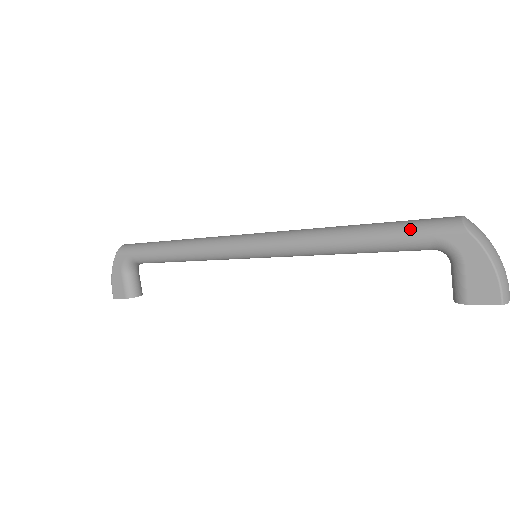
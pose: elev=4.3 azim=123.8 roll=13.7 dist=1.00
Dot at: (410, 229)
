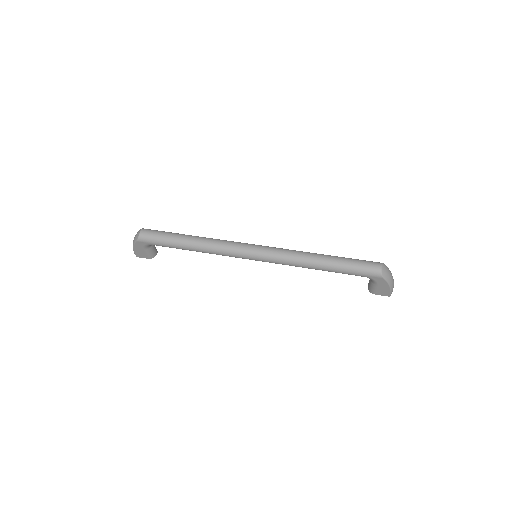
Dot at: (355, 271)
